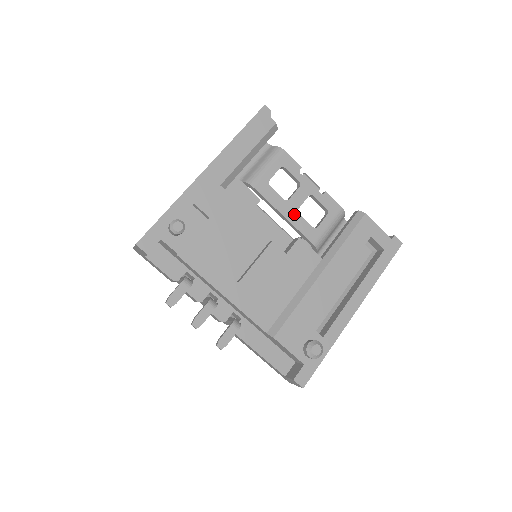
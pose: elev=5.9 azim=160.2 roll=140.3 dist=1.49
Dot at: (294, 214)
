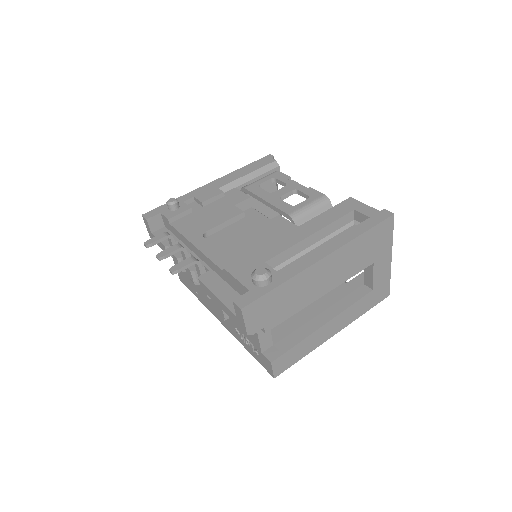
Dot at: (275, 199)
